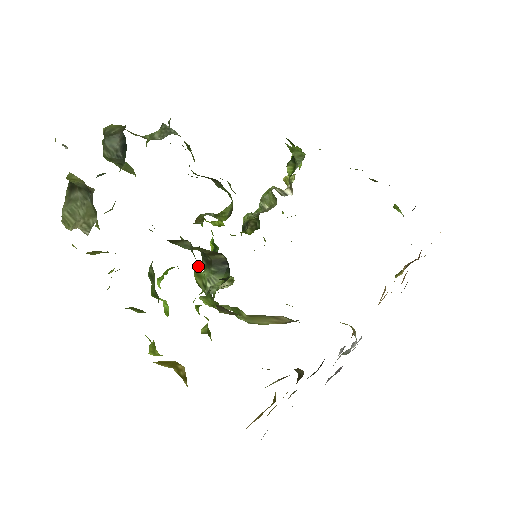
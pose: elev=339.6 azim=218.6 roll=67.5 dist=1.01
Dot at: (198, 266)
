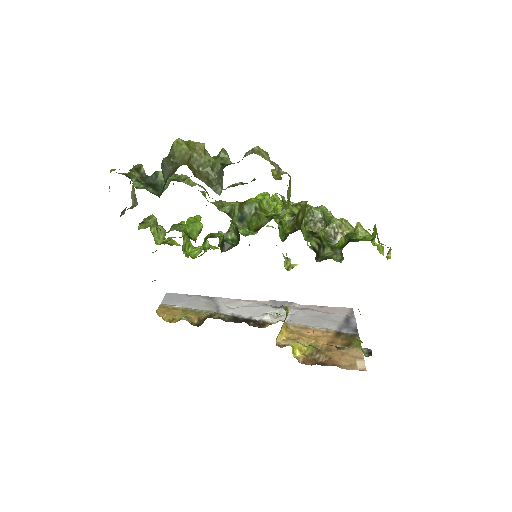
Dot at: occluded
